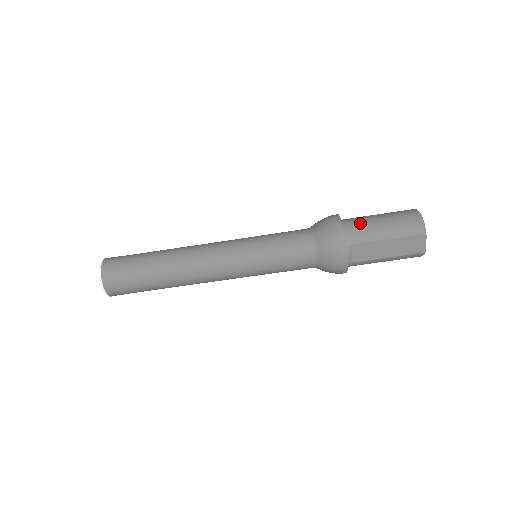
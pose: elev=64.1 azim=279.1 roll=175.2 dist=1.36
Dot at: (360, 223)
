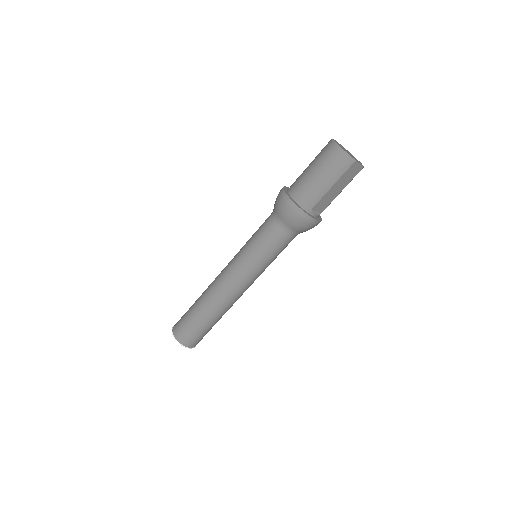
Dot at: (305, 189)
